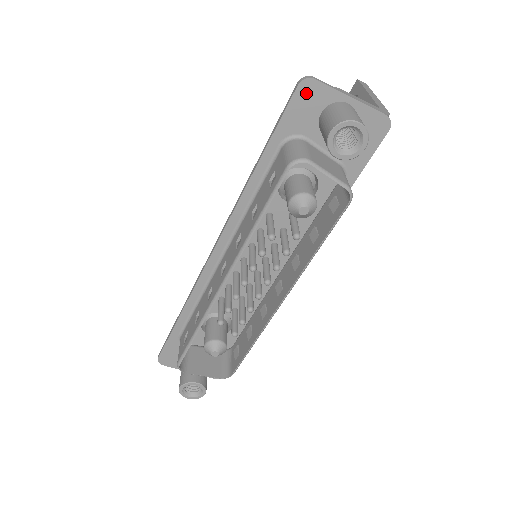
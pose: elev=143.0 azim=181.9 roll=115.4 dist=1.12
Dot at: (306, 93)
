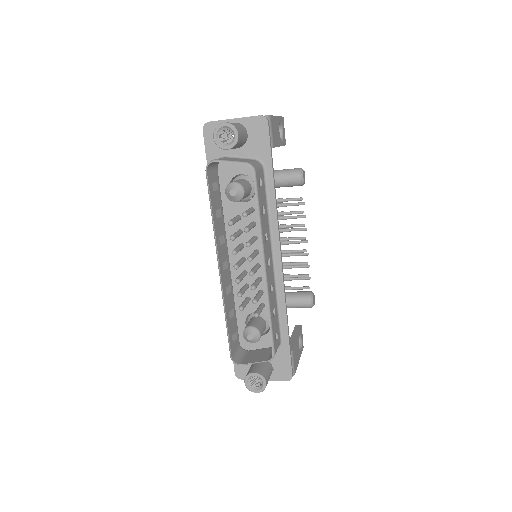
Dot at: (209, 132)
